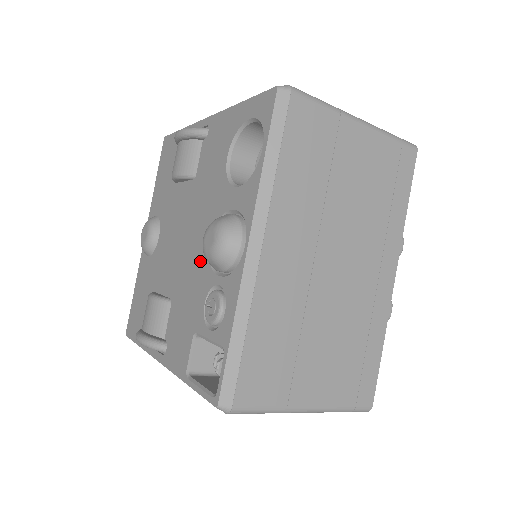
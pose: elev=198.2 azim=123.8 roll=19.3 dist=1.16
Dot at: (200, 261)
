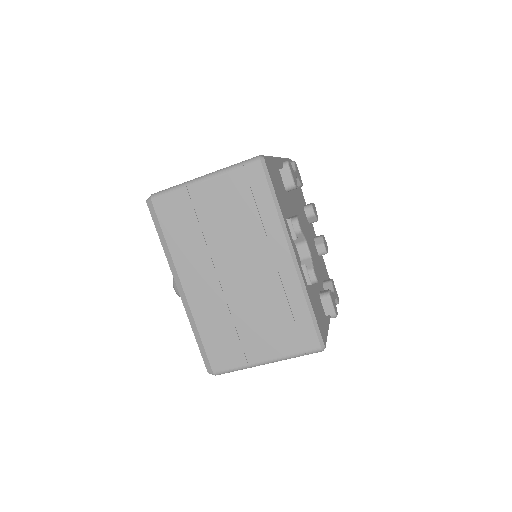
Dot at: occluded
